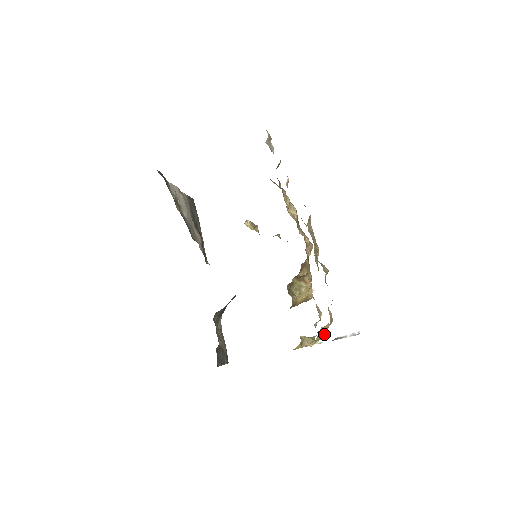
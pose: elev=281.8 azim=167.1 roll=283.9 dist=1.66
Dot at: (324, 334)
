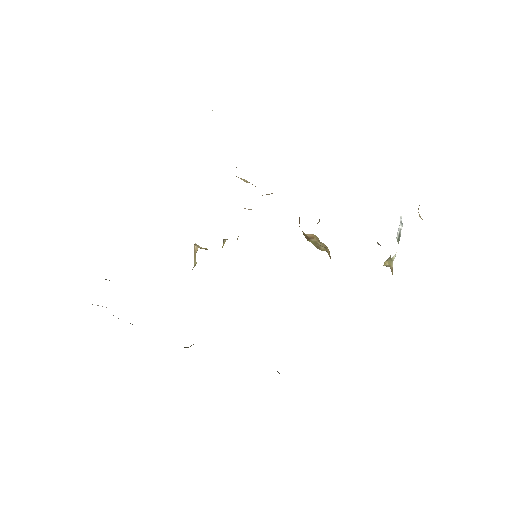
Dot at: occluded
